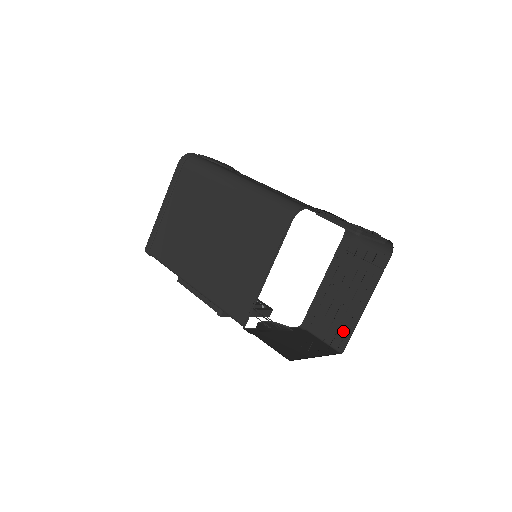
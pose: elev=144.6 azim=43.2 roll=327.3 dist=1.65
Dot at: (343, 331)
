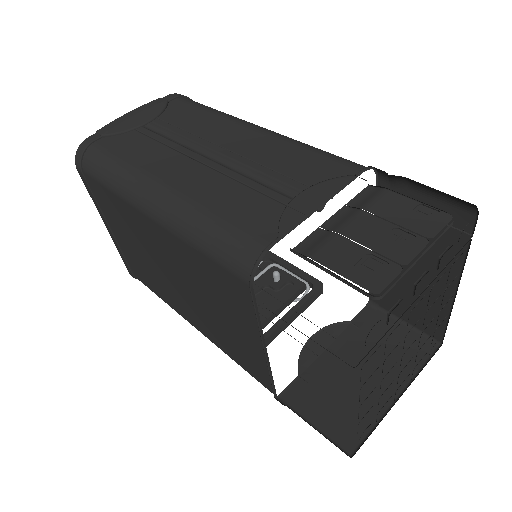
Dot at: (432, 318)
